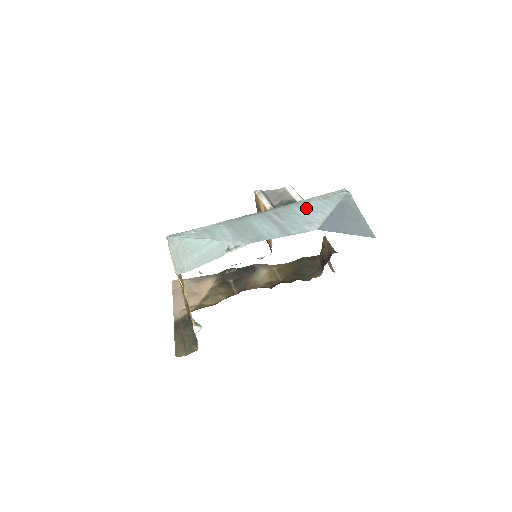
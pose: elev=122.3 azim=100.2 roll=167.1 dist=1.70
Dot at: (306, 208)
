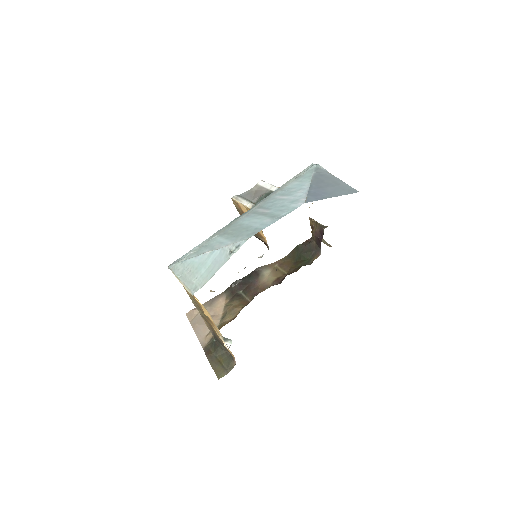
Dot at: (285, 192)
